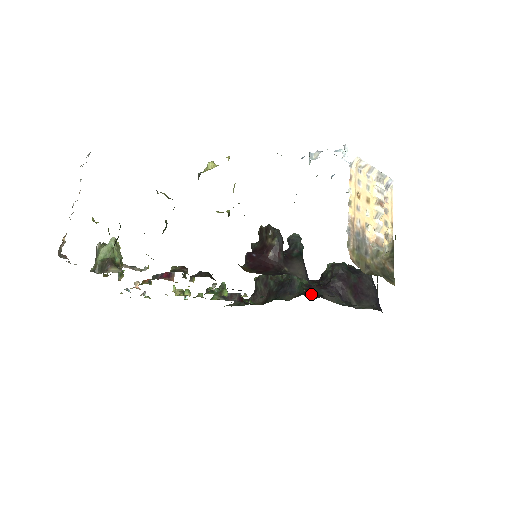
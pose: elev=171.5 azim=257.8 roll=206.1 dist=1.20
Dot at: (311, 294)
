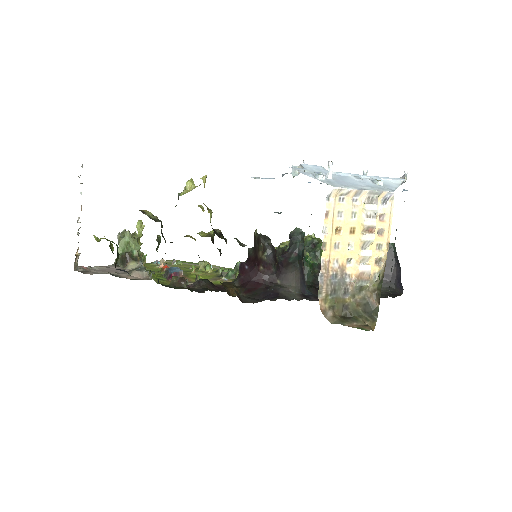
Dot at: occluded
